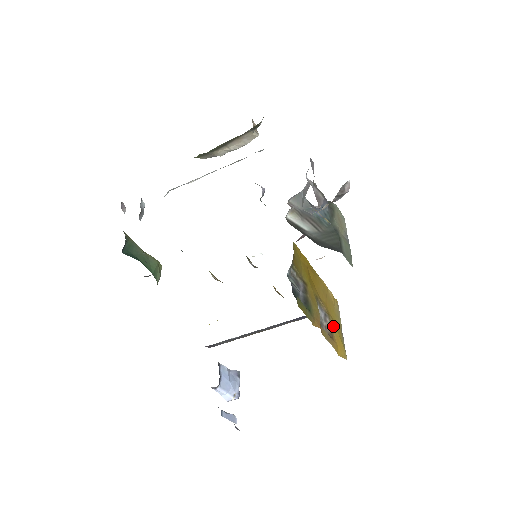
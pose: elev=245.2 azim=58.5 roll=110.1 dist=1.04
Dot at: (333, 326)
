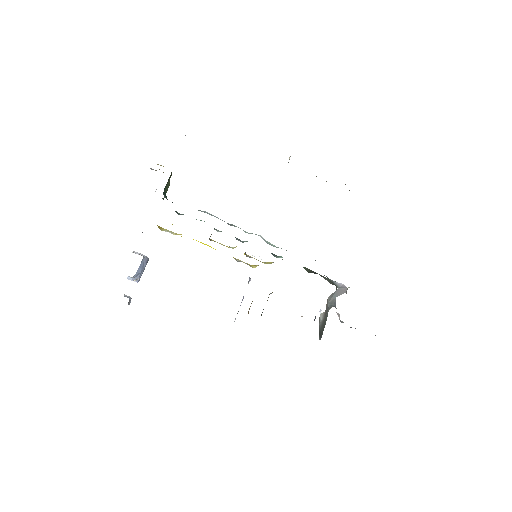
Dot at: occluded
